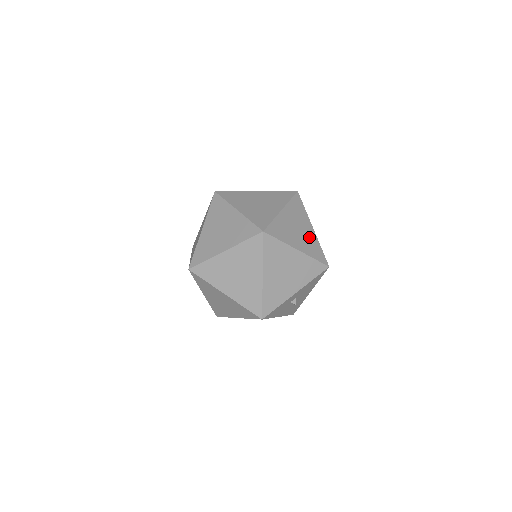
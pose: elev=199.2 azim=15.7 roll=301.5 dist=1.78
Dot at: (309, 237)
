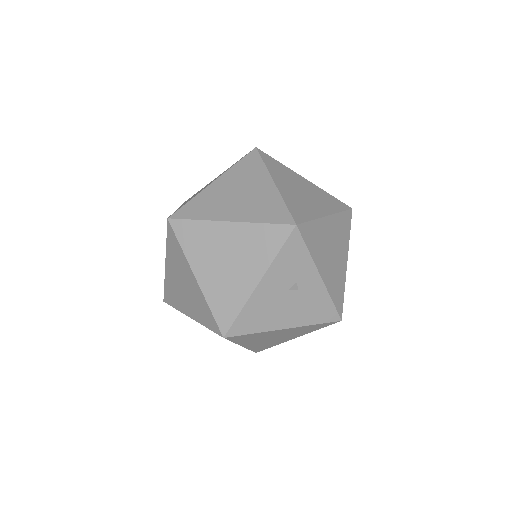
Dot at: occluded
